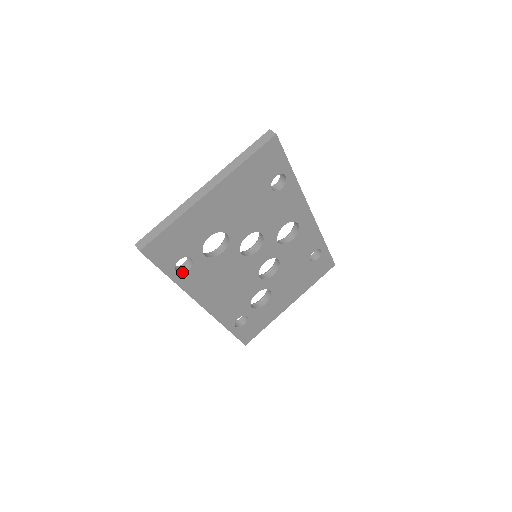
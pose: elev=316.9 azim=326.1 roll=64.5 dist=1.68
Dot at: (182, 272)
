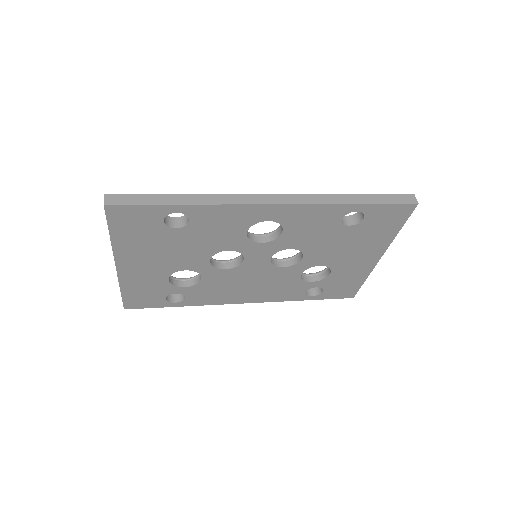
Dot at: (182, 300)
